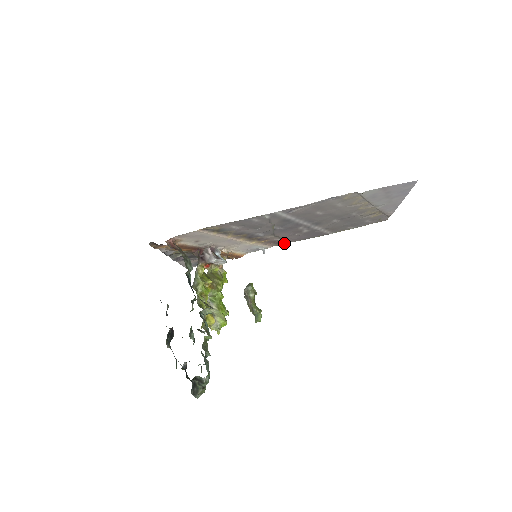
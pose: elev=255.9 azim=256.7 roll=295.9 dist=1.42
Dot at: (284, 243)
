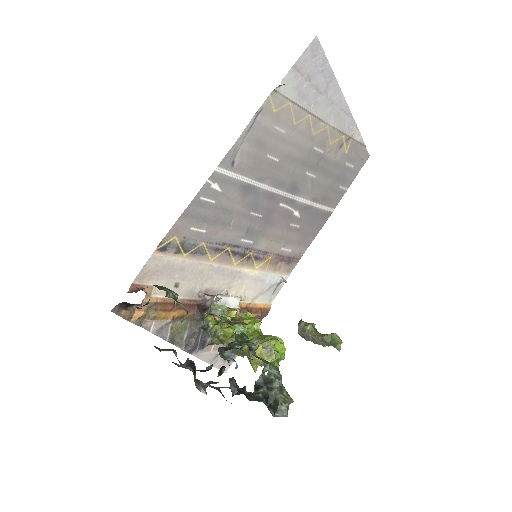
Dot at: (298, 258)
